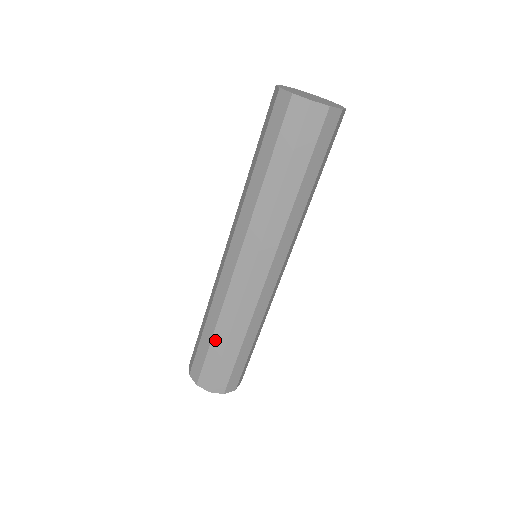
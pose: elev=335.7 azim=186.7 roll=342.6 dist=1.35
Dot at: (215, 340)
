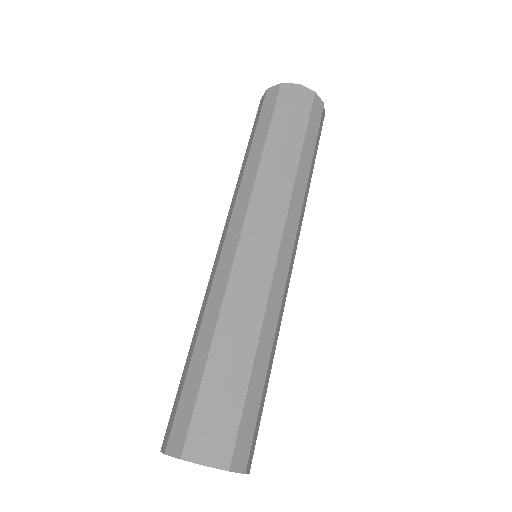
Dot at: (196, 355)
